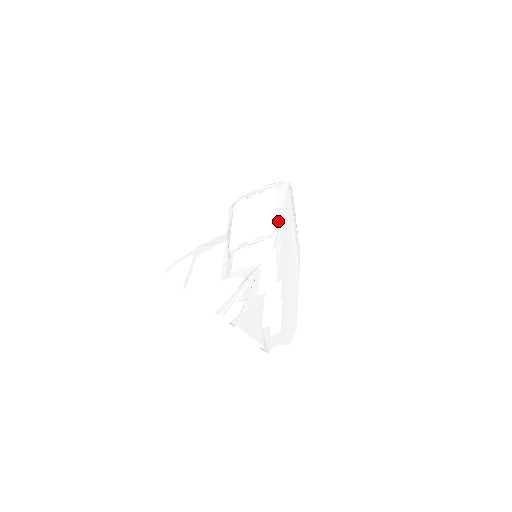
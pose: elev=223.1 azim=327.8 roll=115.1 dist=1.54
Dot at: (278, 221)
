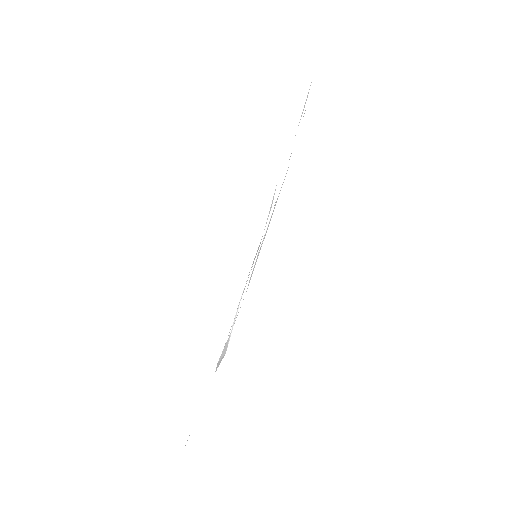
Dot at: occluded
